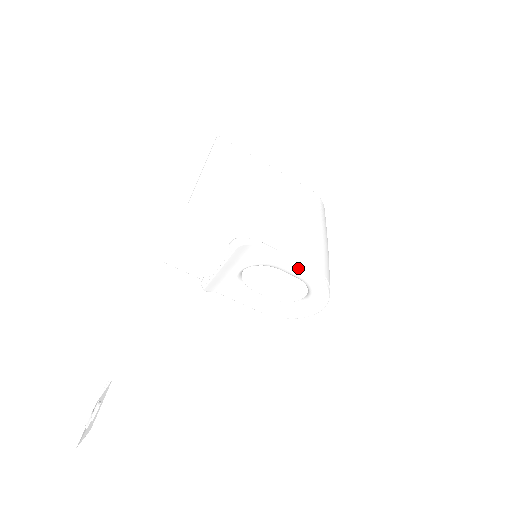
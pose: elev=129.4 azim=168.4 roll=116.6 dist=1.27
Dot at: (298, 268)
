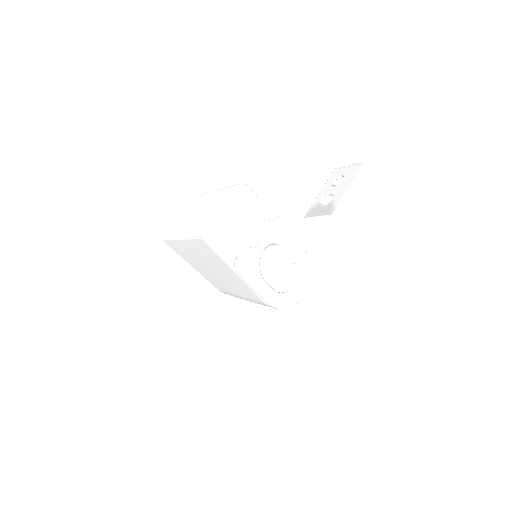
Dot at: (298, 244)
